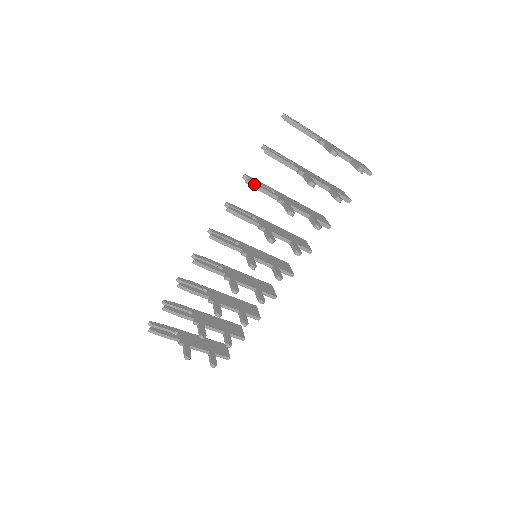
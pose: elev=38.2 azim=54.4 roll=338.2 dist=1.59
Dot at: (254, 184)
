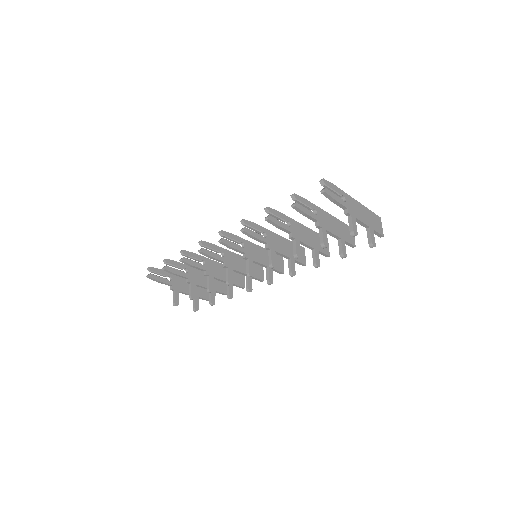
Dot at: (273, 222)
